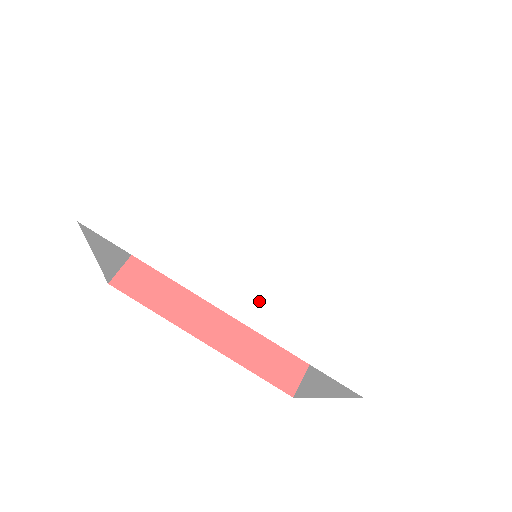
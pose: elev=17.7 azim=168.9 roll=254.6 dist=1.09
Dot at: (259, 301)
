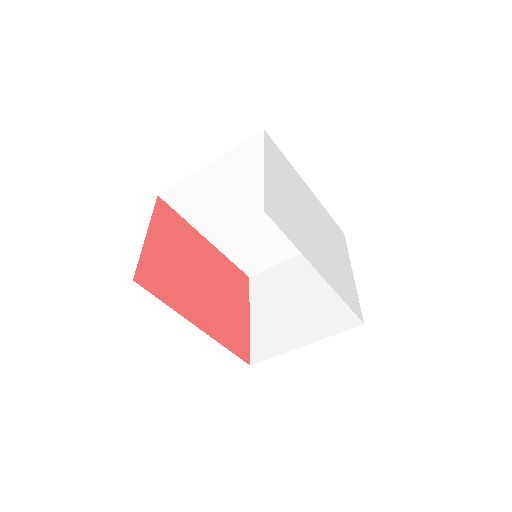
Dot at: (327, 272)
